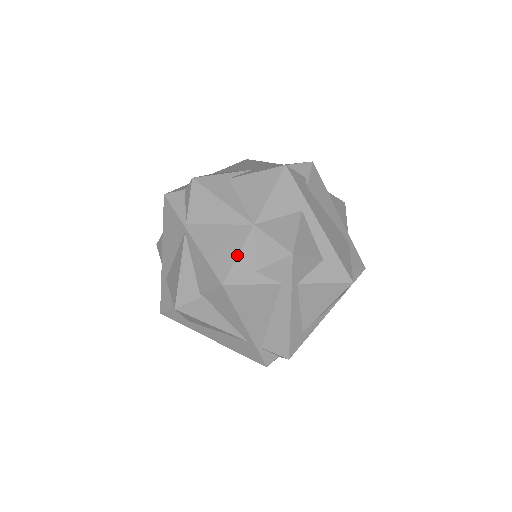
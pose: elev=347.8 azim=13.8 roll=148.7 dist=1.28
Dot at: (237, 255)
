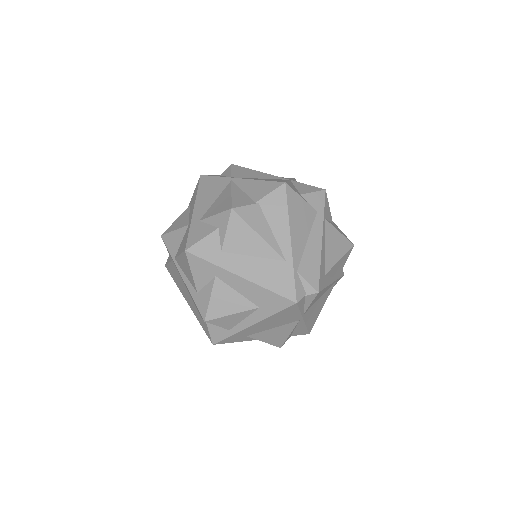
Dot at: (287, 181)
